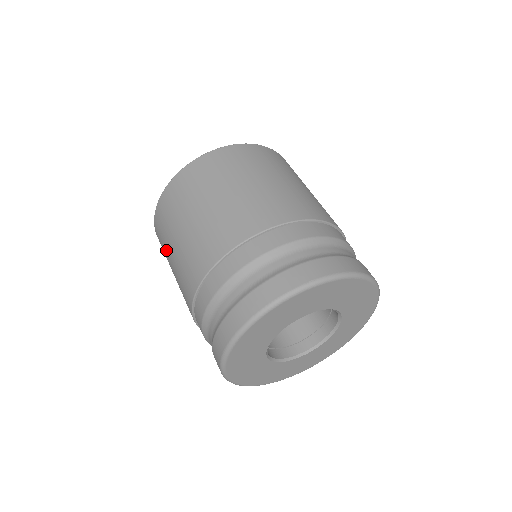
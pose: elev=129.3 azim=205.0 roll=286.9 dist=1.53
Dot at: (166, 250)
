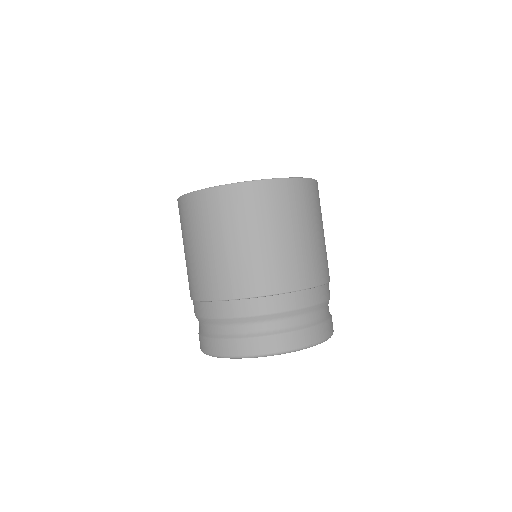
Dot at: occluded
